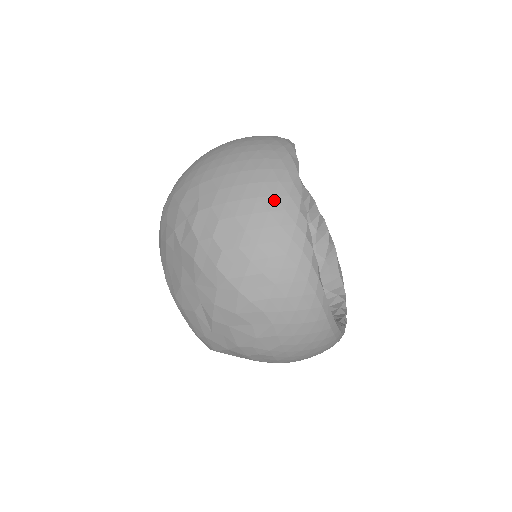
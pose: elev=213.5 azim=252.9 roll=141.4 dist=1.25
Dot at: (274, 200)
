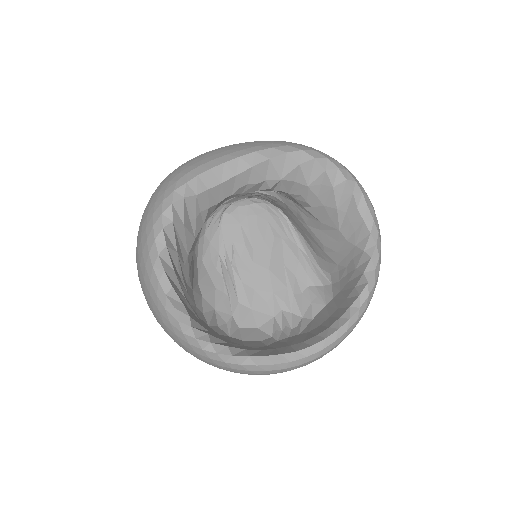
Dot at: (166, 327)
